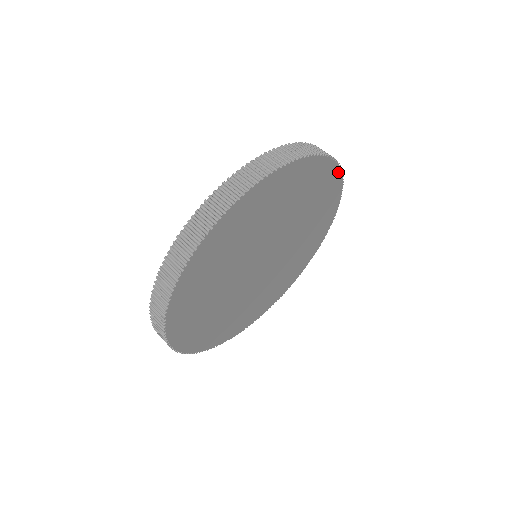
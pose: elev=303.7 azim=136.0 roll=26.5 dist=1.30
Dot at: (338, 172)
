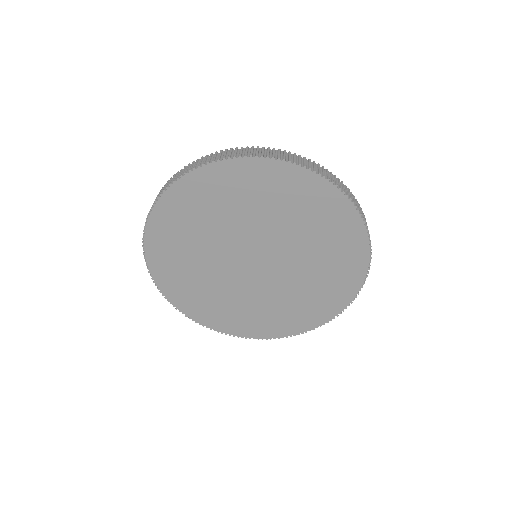
Dot at: (345, 305)
